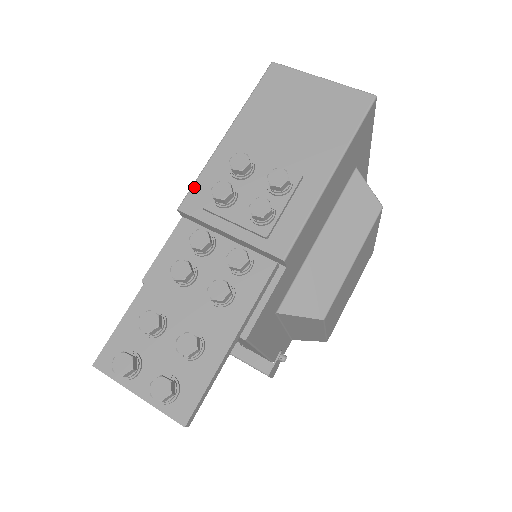
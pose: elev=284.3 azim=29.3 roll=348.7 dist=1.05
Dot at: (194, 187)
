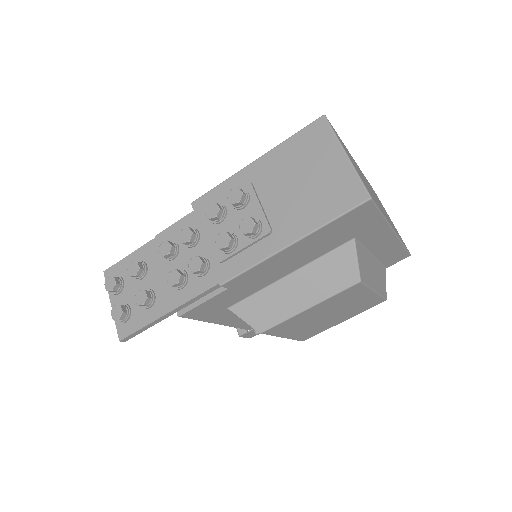
Dot at: (209, 193)
